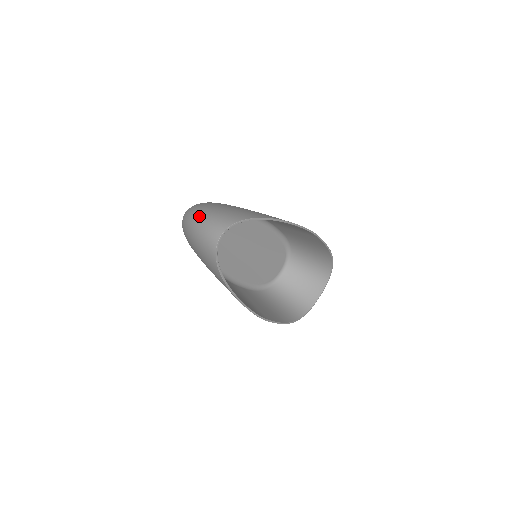
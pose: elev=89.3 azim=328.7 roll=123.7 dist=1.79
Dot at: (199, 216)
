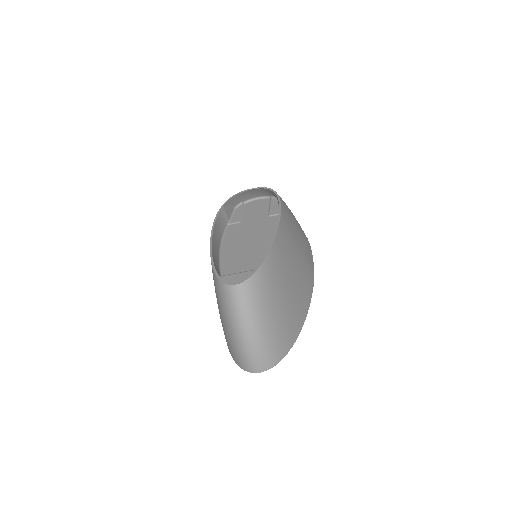
Dot at: (252, 334)
